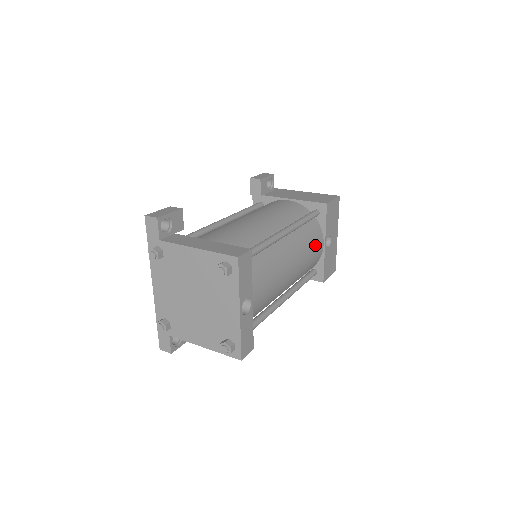
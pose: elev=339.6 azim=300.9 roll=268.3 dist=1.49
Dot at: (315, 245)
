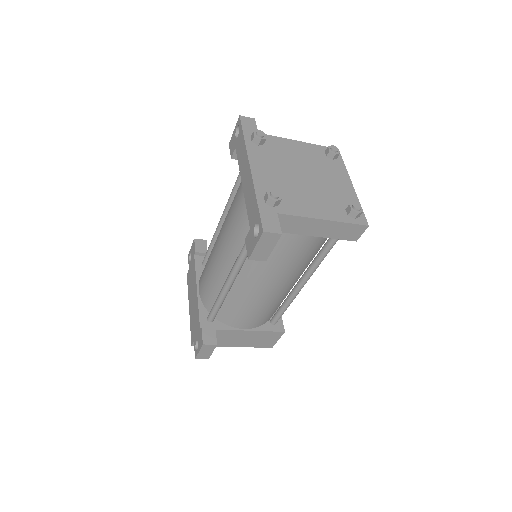
Dot at: occluded
